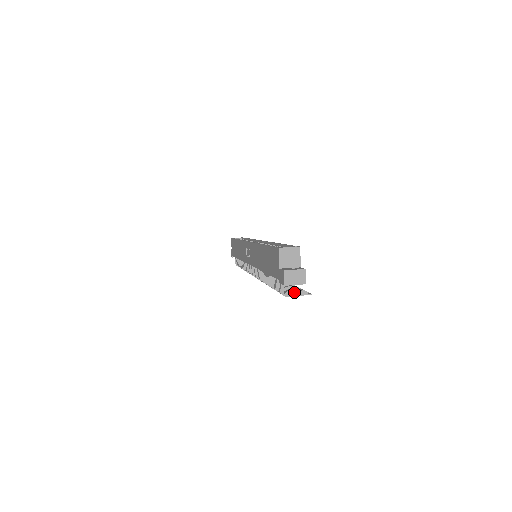
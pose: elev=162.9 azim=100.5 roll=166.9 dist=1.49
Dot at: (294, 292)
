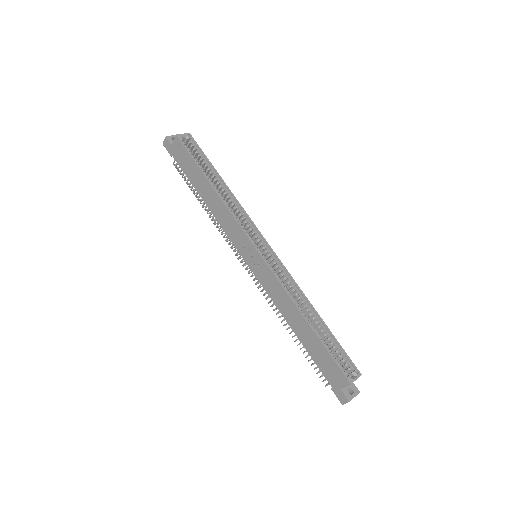
Dot at: occluded
